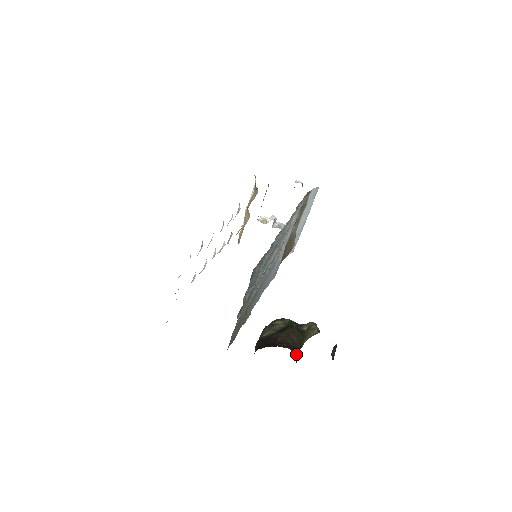
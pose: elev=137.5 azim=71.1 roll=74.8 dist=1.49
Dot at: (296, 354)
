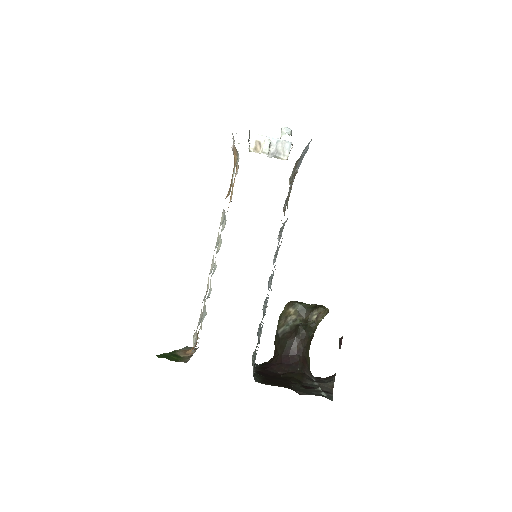
Dot at: (308, 352)
